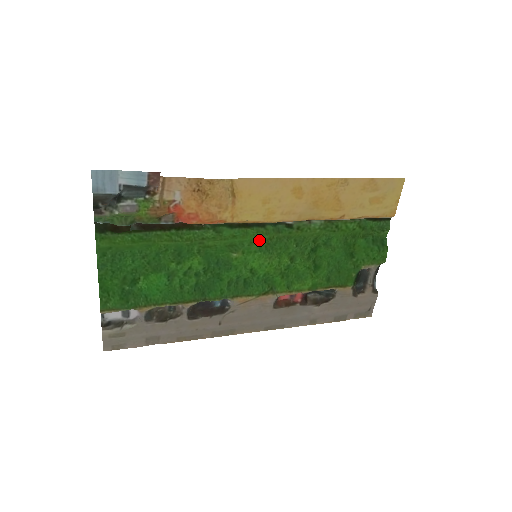
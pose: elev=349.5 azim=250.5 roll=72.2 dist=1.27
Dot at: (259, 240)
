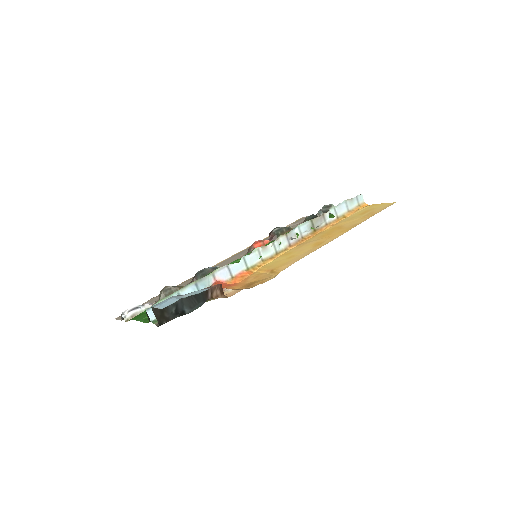
Dot at: occluded
